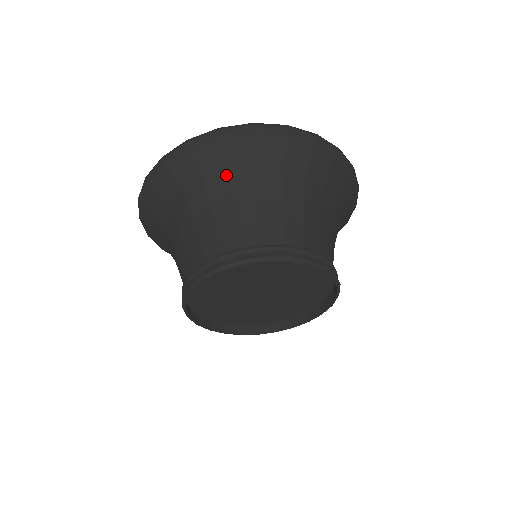
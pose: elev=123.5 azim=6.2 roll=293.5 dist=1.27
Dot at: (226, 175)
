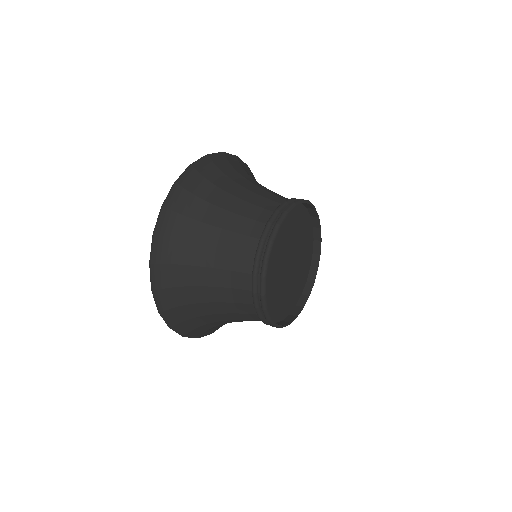
Dot at: (218, 189)
